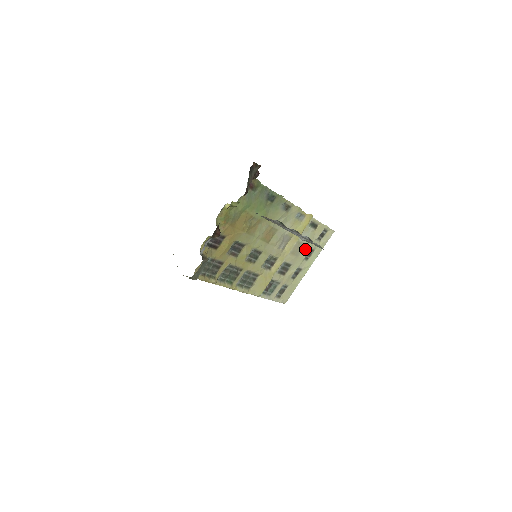
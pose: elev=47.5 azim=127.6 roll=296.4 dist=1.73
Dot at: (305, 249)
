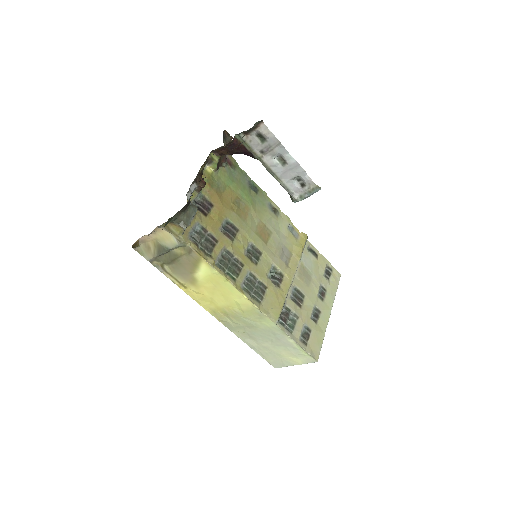
Dot at: (314, 281)
